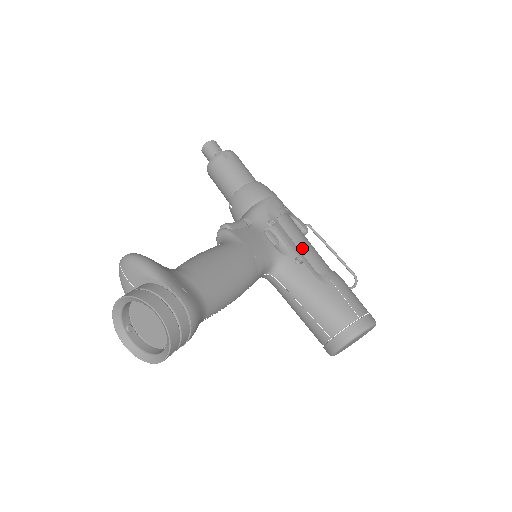
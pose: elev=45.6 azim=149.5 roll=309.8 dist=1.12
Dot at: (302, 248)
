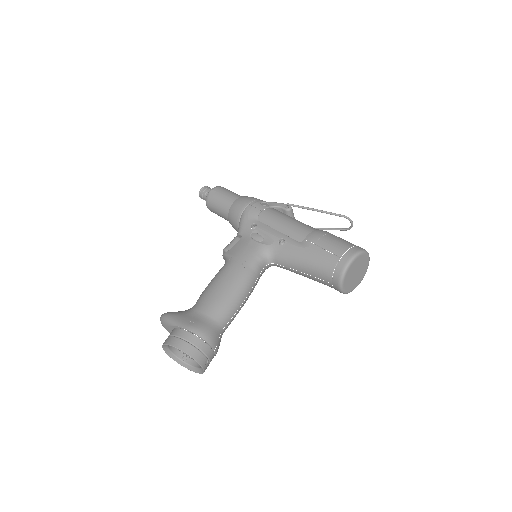
Dot at: (282, 230)
